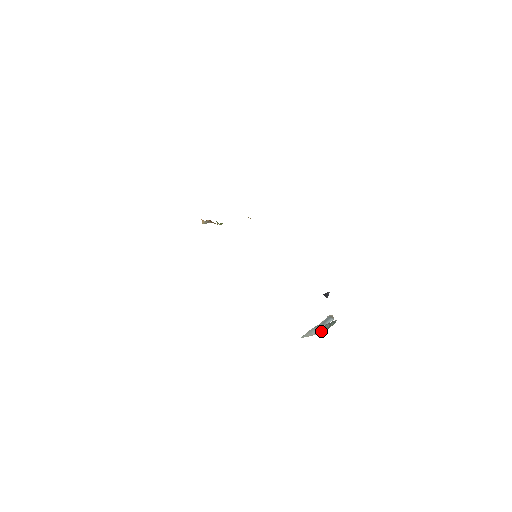
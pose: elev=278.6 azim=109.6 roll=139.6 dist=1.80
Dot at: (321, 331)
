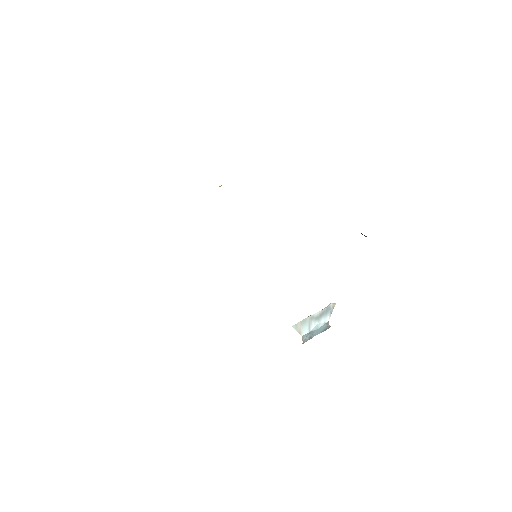
Dot at: (307, 336)
